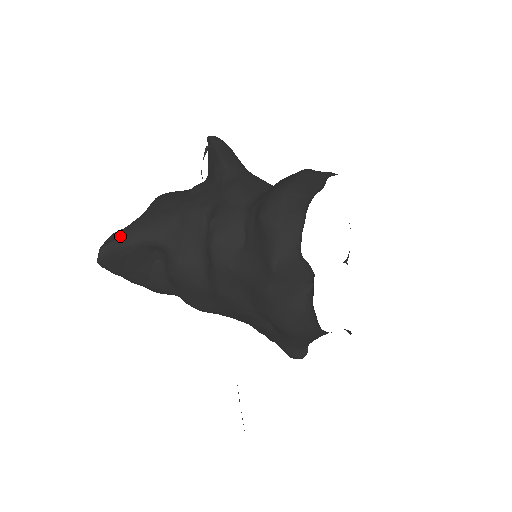
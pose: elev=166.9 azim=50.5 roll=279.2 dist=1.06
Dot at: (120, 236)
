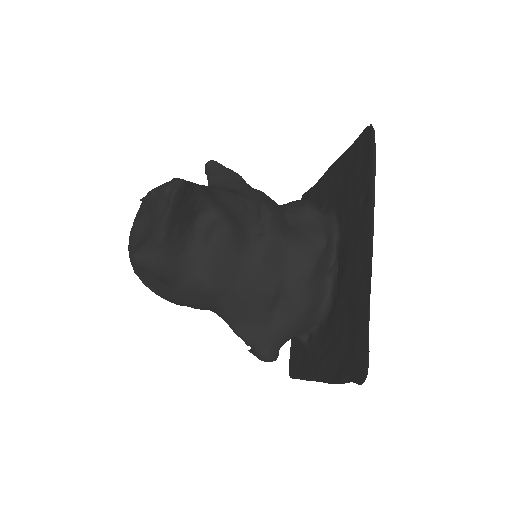
Dot at: occluded
